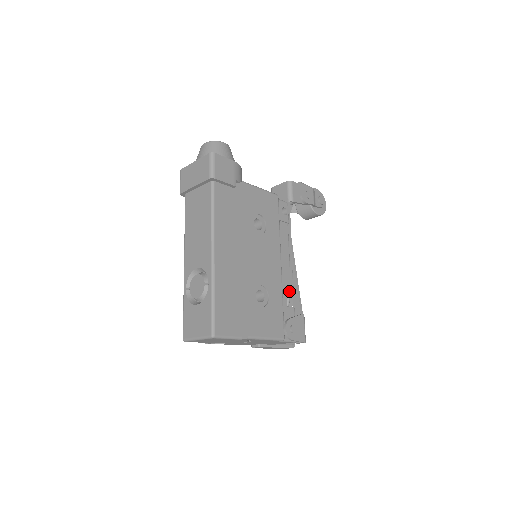
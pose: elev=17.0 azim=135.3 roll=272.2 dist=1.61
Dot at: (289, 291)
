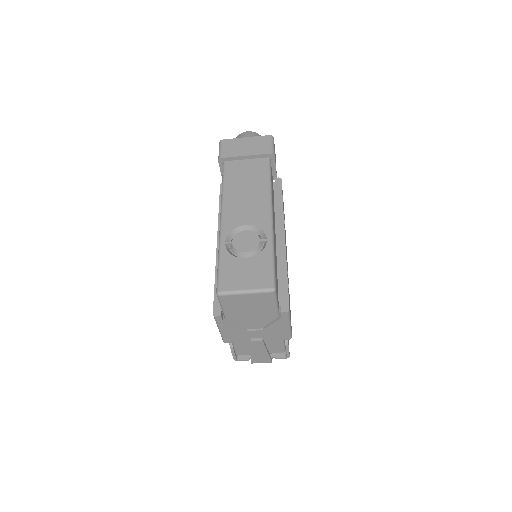
Dot at: occluded
